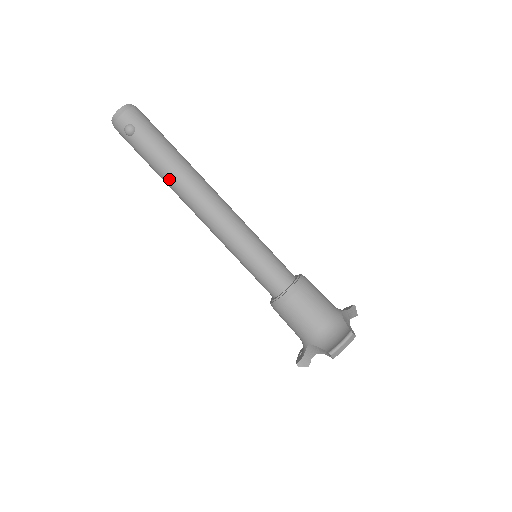
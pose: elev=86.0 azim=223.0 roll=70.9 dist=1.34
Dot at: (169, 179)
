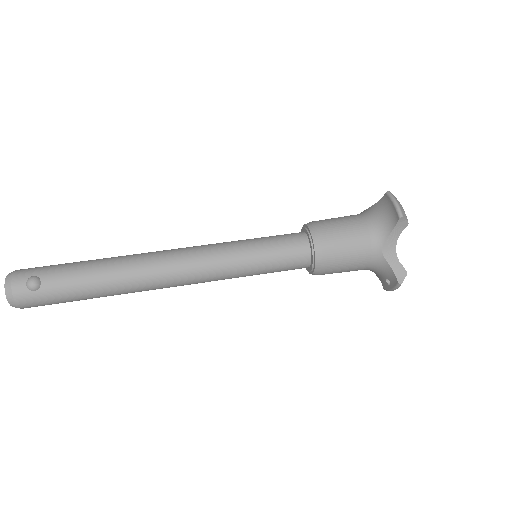
Dot at: (115, 279)
